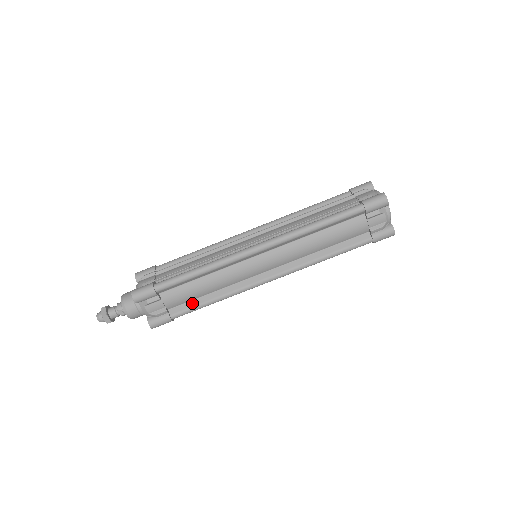
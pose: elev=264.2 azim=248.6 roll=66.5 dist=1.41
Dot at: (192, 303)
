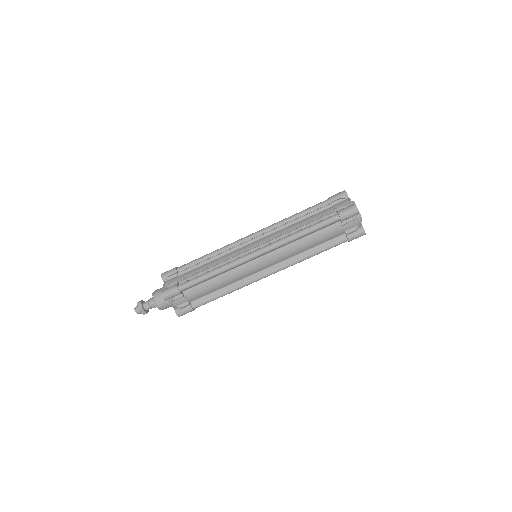
Dot at: (208, 296)
